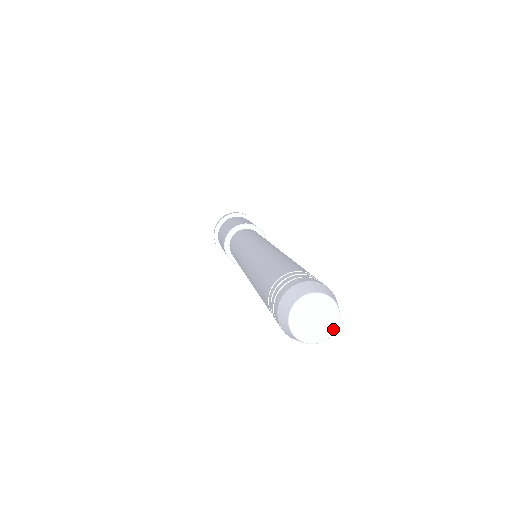
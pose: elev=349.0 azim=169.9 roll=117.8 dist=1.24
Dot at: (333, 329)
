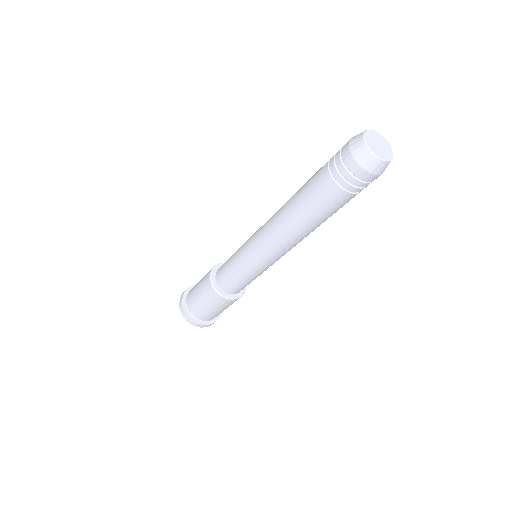
Dot at: (391, 150)
